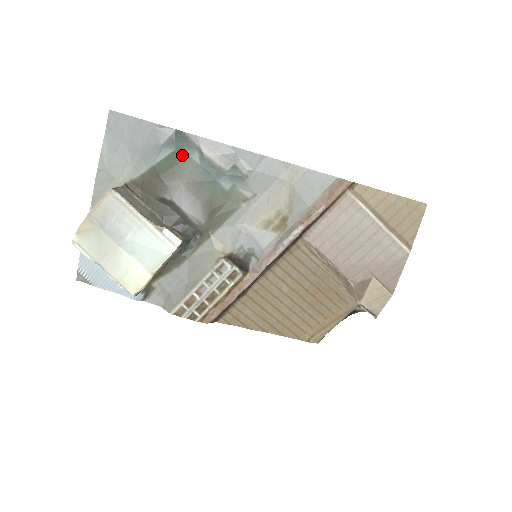
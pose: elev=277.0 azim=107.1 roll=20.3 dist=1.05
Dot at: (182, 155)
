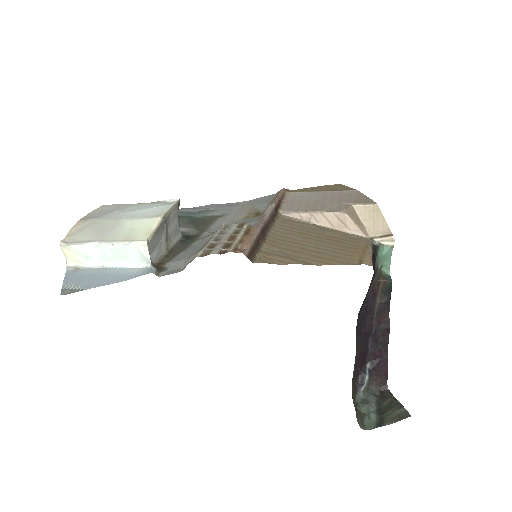
Dot at: occluded
